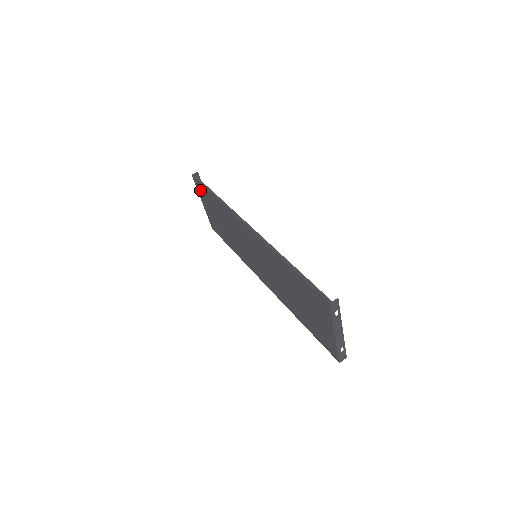
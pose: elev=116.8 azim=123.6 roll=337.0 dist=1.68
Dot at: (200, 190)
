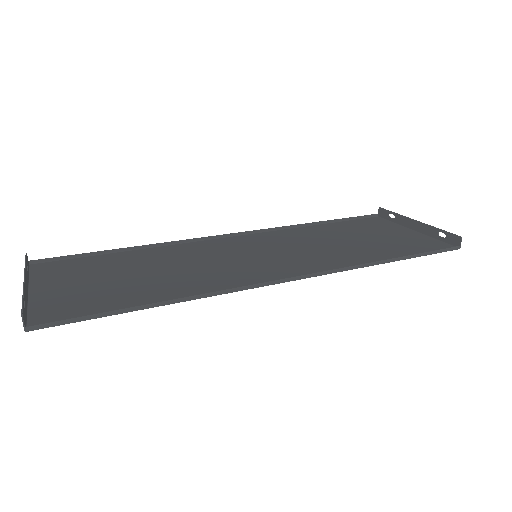
Dot at: (56, 312)
